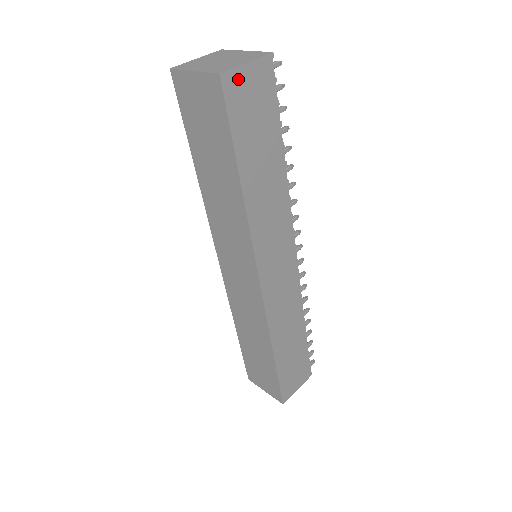
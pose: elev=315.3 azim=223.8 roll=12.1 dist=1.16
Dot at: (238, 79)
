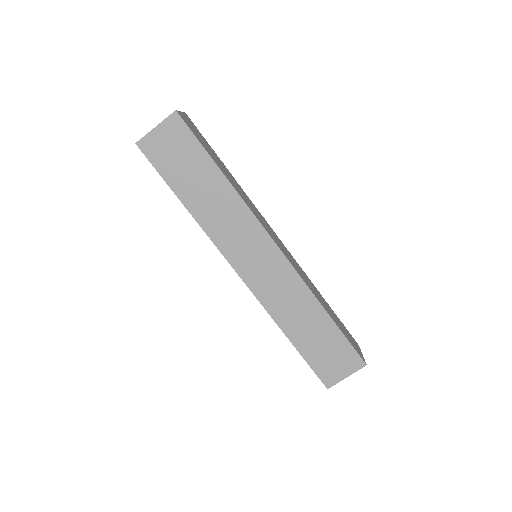
Dot at: (183, 117)
